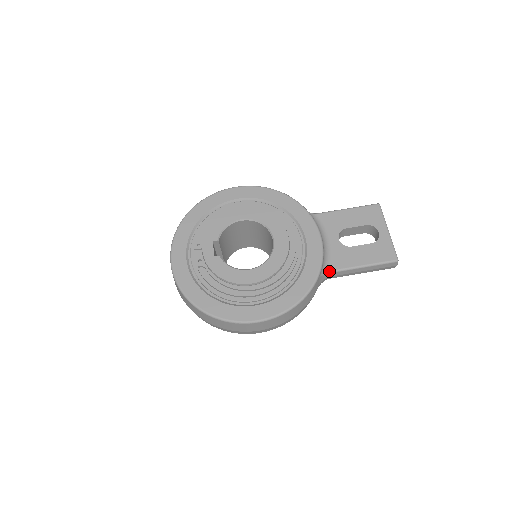
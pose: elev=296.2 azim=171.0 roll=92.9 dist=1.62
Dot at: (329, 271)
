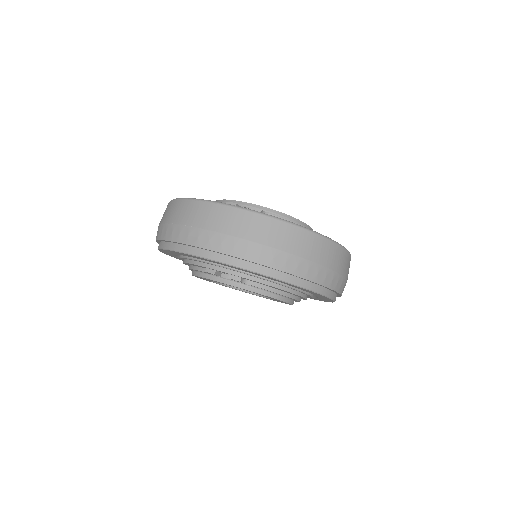
Dot at: occluded
